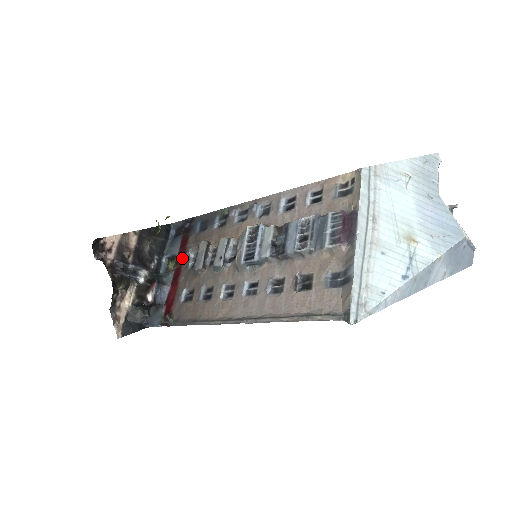
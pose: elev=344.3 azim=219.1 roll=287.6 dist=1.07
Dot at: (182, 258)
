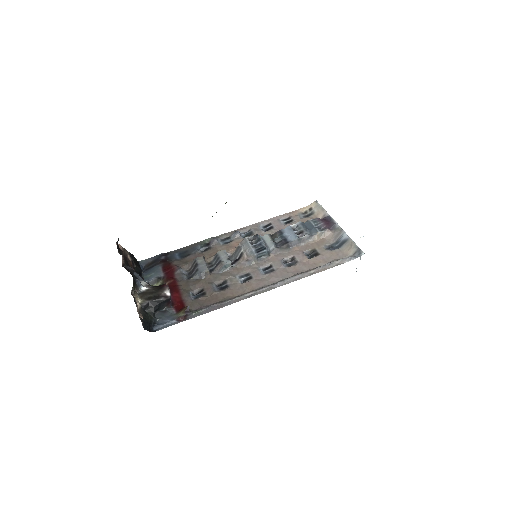
Dot at: (173, 275)
